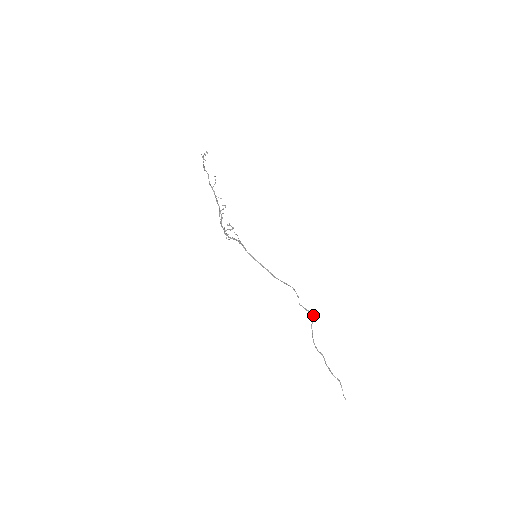
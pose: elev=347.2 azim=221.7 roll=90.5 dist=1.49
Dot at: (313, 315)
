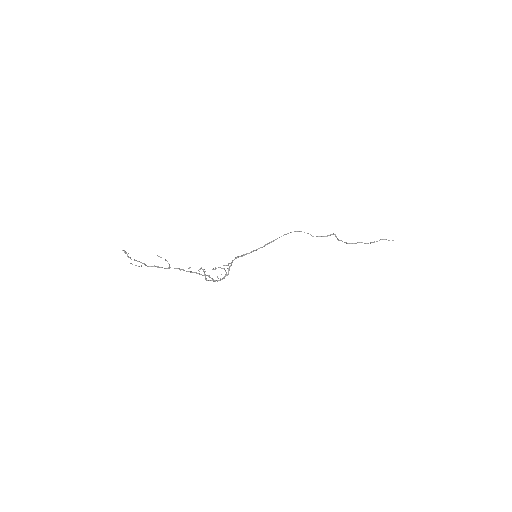
Dot at: (333, 234)
